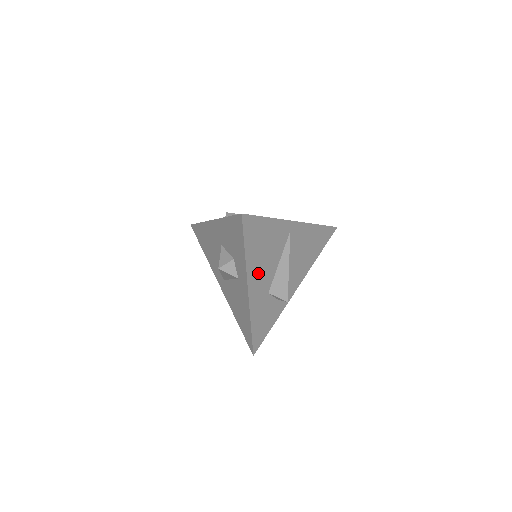
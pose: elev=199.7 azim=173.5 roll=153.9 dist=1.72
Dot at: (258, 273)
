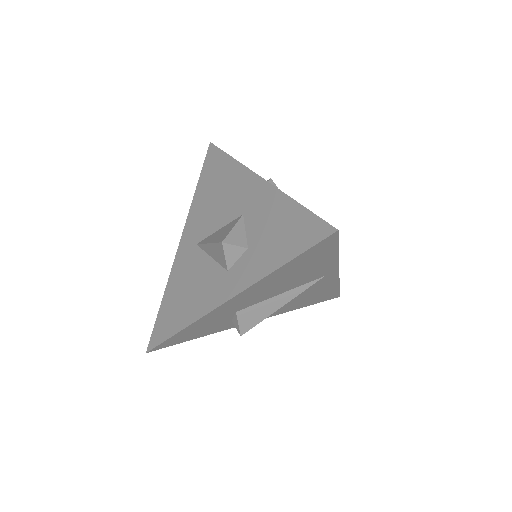
Dot at: (258, 291)
